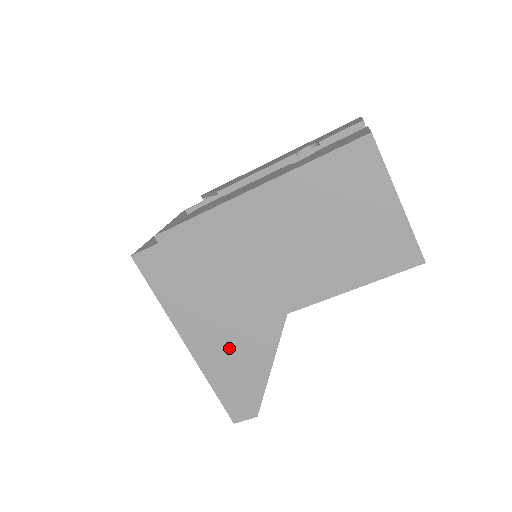
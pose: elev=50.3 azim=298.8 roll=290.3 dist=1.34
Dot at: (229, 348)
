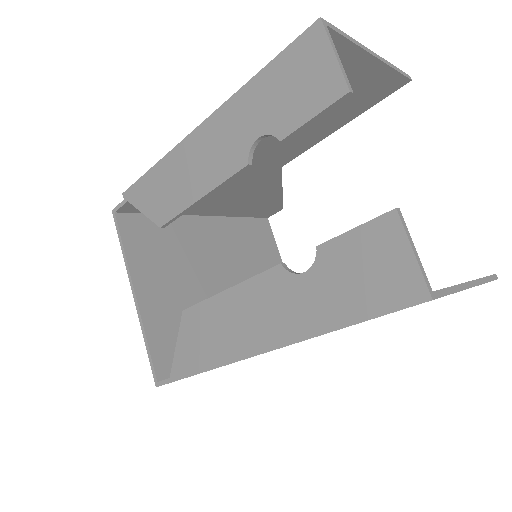
Dot at: occluded
